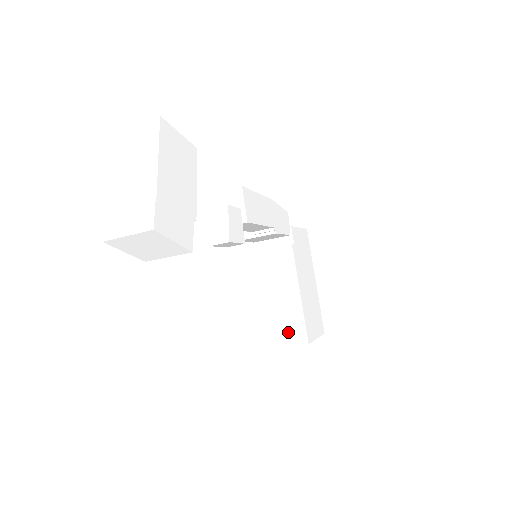
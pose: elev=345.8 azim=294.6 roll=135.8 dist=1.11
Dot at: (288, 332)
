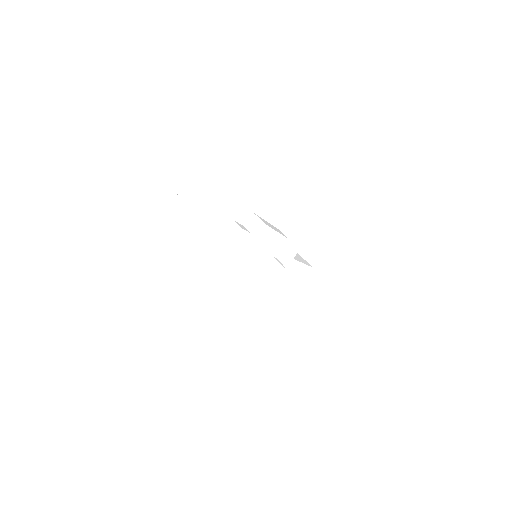
Dot at: (242, 304)
